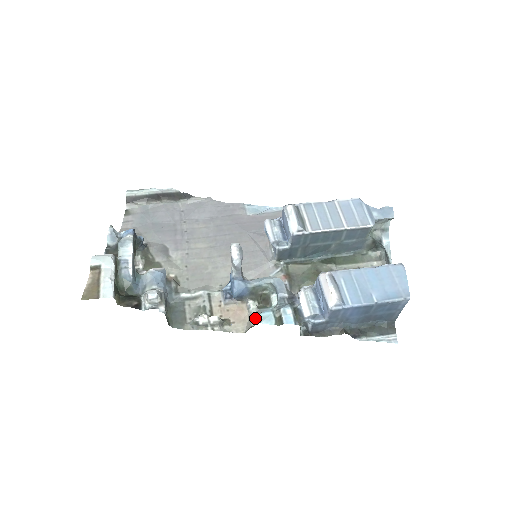
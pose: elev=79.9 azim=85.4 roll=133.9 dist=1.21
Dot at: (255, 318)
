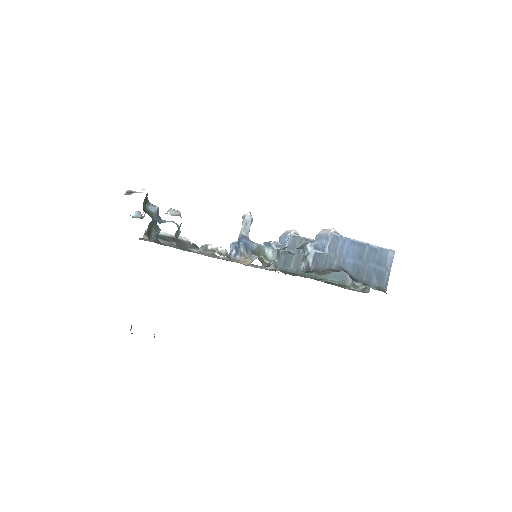
Dot at: occluded
